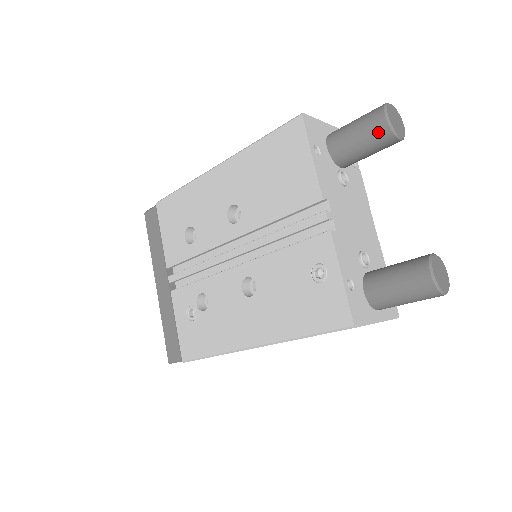
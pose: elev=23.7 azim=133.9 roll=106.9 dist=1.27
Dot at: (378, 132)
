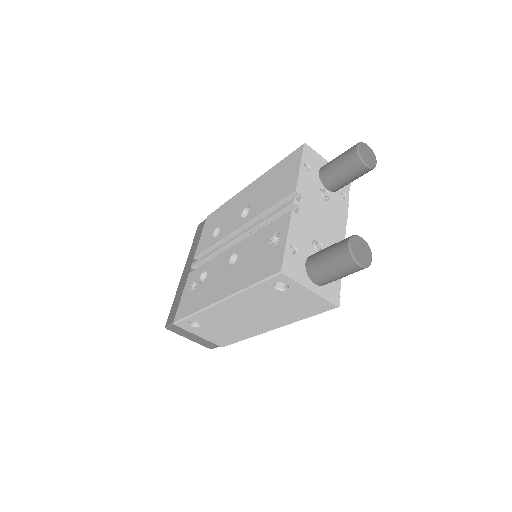
Dot at: (350, 157)
